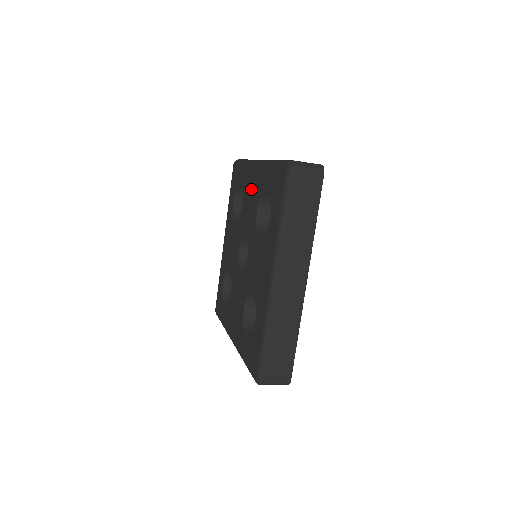
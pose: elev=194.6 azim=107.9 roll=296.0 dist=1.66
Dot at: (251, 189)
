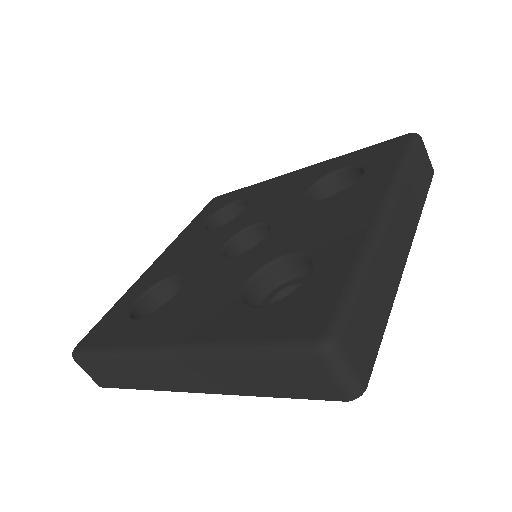
Dot at: (284, 186)
